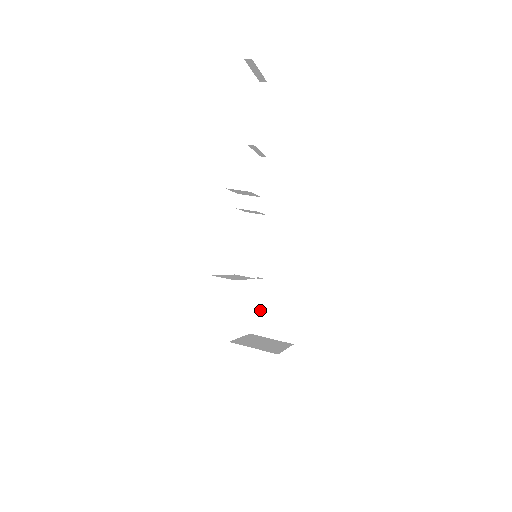
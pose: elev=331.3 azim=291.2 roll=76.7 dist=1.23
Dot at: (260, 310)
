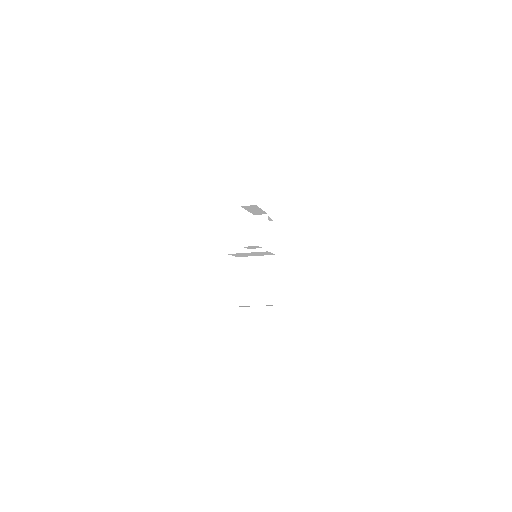
Dot at: (241, 306)
